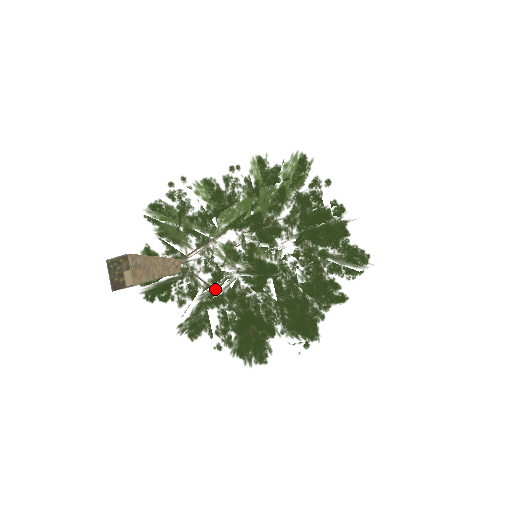
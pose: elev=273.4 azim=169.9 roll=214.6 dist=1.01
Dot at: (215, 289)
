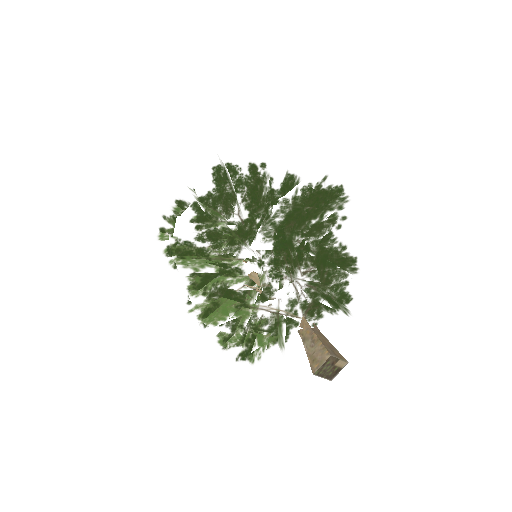
Dot at: occluded
